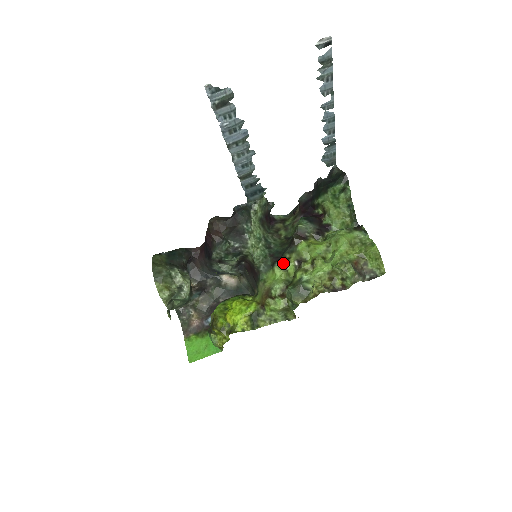
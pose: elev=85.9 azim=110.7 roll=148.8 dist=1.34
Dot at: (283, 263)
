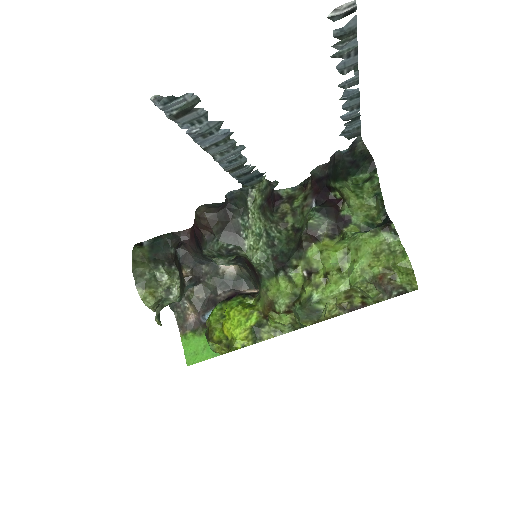
Dot at: (289, 274)
